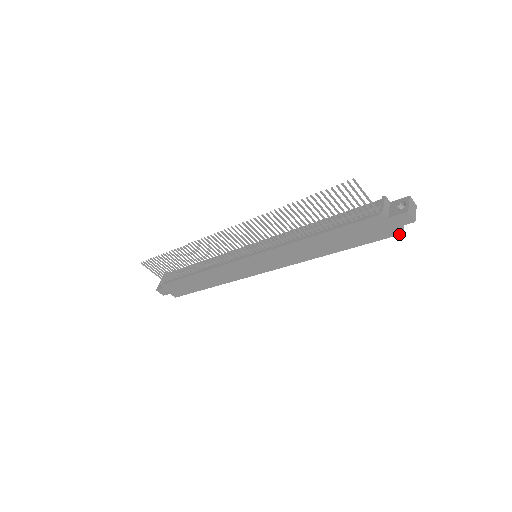
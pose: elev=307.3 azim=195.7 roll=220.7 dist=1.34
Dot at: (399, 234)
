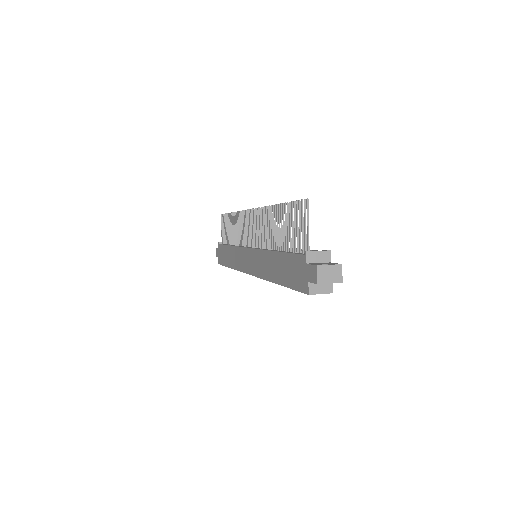
Dot at: (307, 293)
